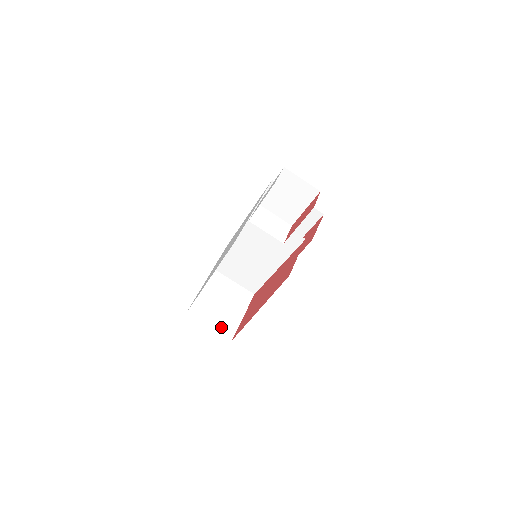
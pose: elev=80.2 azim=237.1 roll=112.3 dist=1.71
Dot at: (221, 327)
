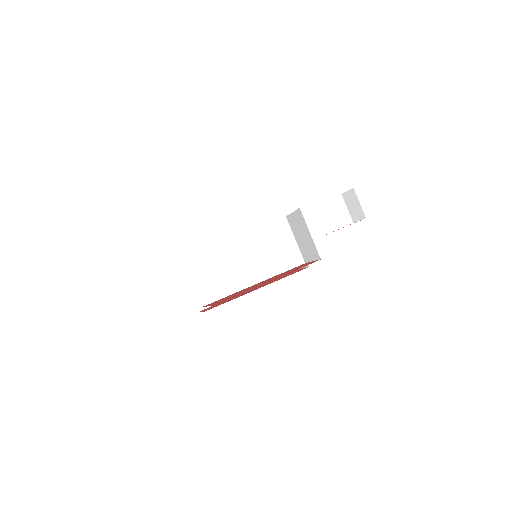
Dot at: occluded
